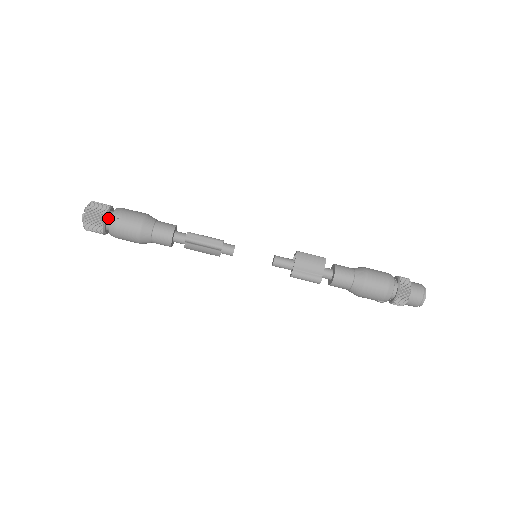
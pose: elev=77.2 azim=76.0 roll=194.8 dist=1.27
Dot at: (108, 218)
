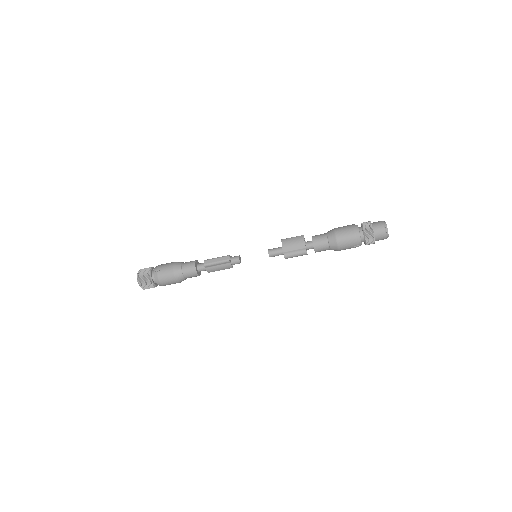
Dot at: (152, 275)
